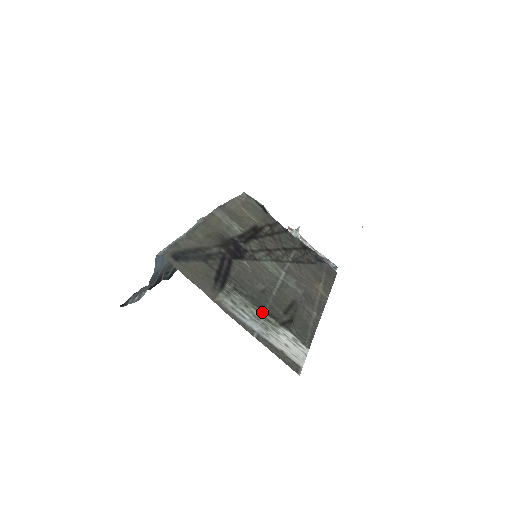
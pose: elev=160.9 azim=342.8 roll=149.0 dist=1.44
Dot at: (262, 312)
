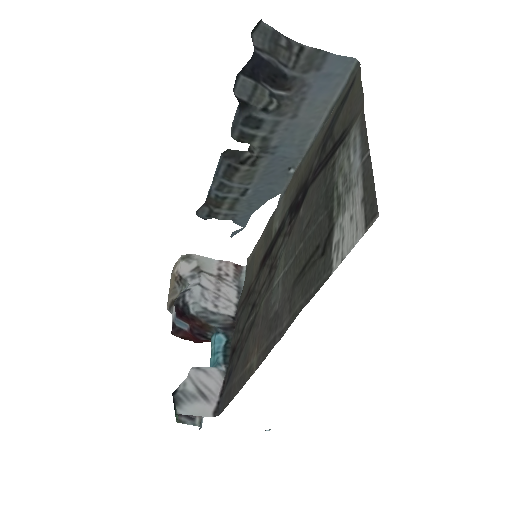
Dot at: (335, 197)
